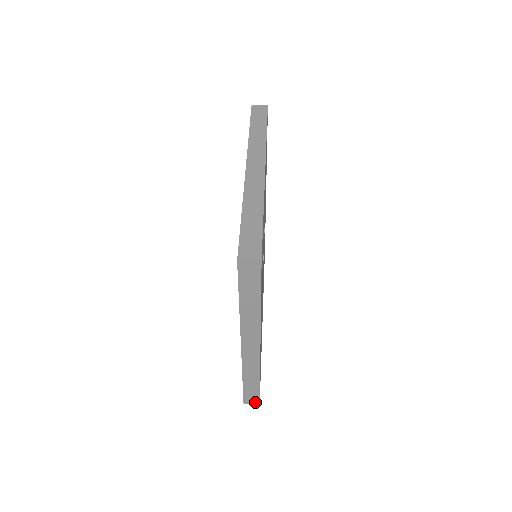
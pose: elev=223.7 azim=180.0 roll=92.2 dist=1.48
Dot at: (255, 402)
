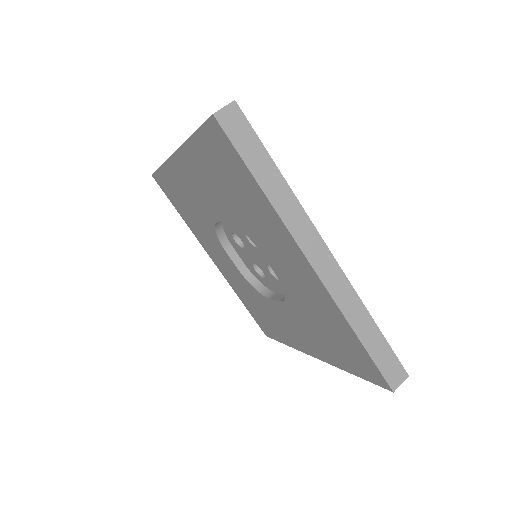
Dot at: (401, 375)
